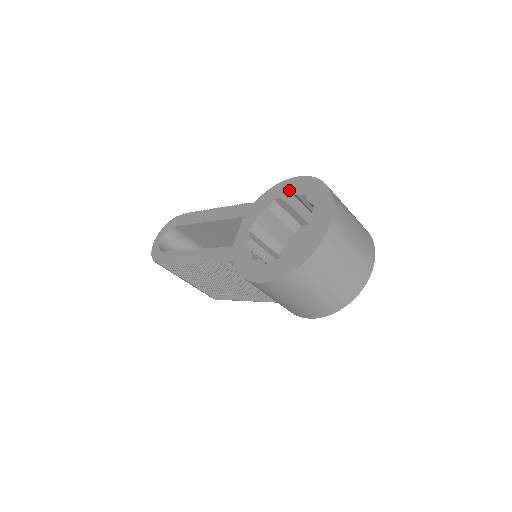
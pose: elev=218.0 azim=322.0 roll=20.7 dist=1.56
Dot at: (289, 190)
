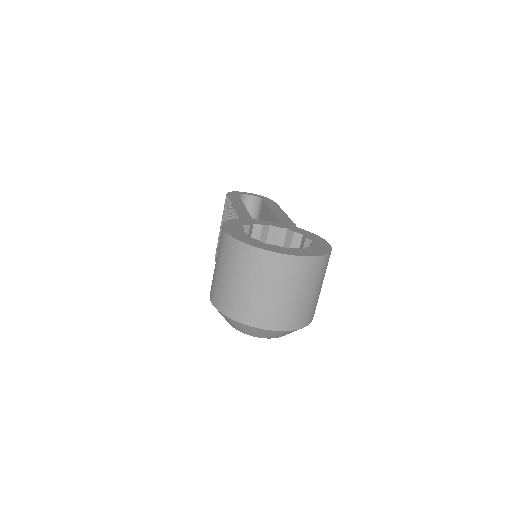
Dot at: (315, 240)
